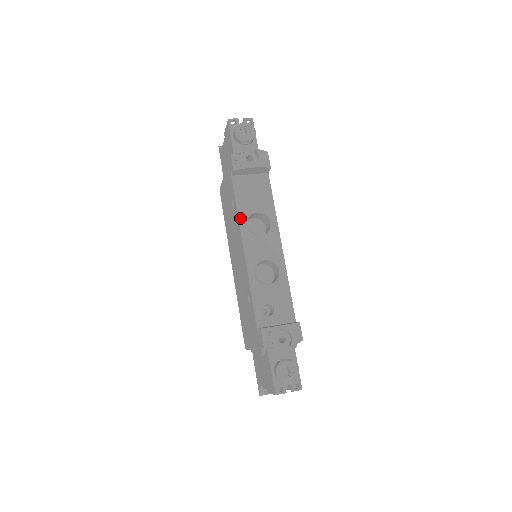
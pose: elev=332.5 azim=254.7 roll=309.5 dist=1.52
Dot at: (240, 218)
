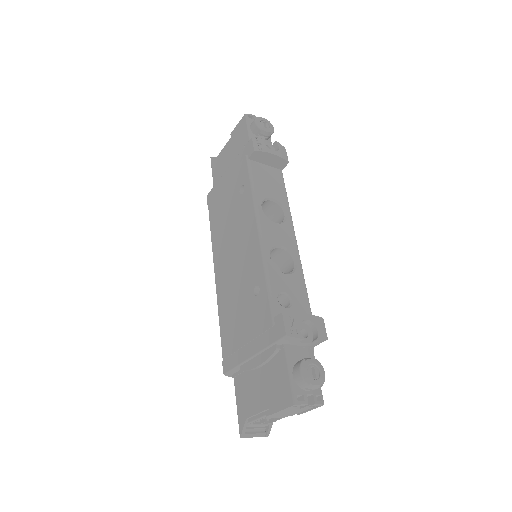
Dot at: (255, 199)
